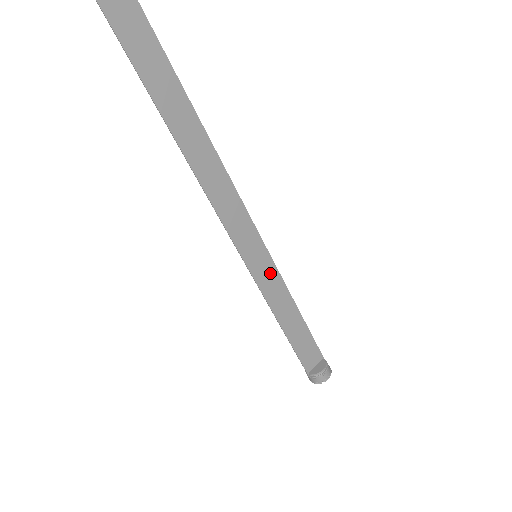
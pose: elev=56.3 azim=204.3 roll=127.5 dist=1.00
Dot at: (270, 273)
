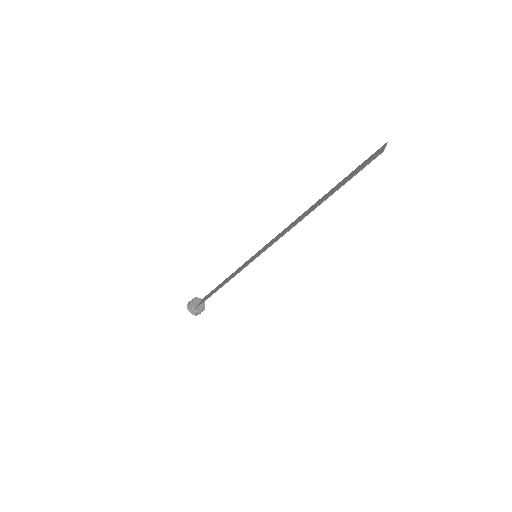
Dot at: occluded
